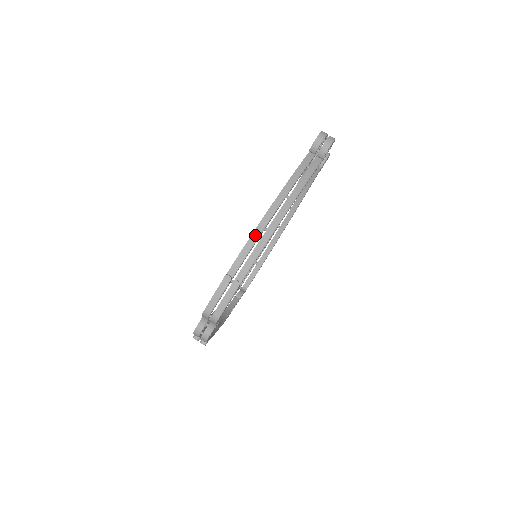
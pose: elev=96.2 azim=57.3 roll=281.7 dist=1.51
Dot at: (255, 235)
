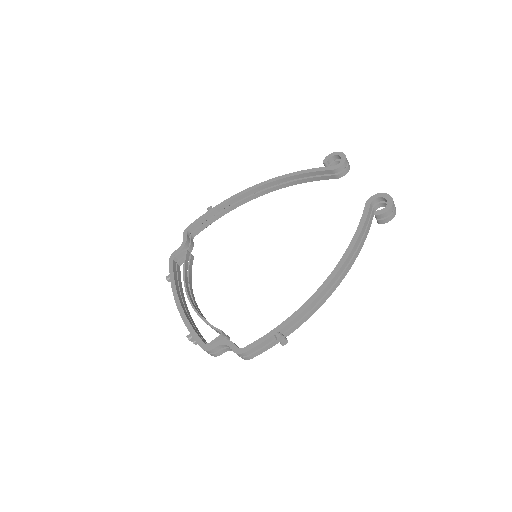
Dot at: (316, 301)
